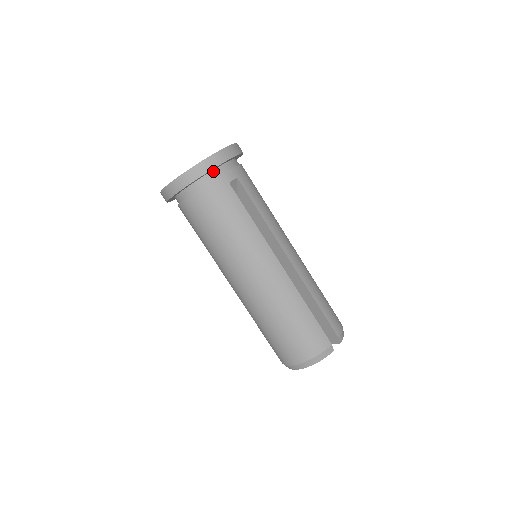
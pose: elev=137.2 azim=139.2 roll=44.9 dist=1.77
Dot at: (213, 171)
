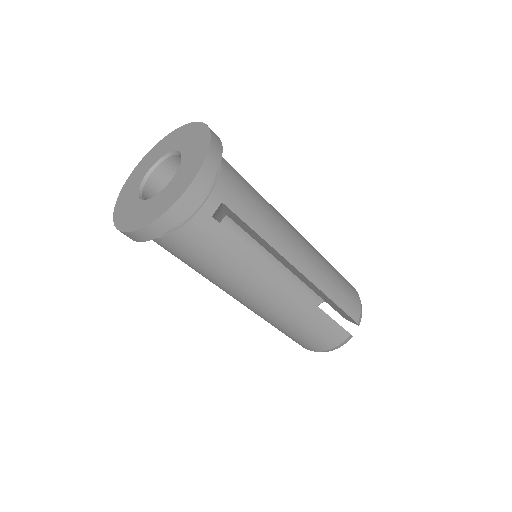
Dot at: occluded
